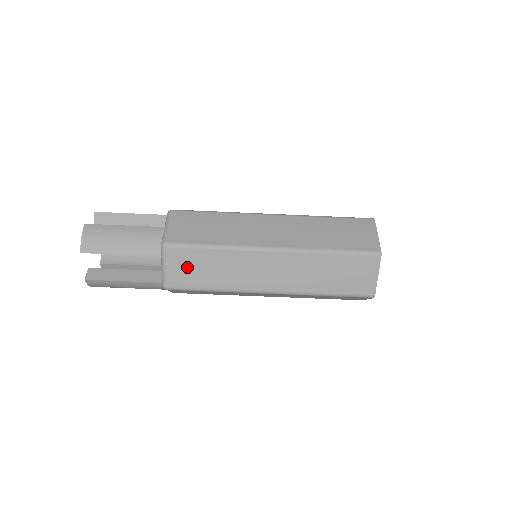
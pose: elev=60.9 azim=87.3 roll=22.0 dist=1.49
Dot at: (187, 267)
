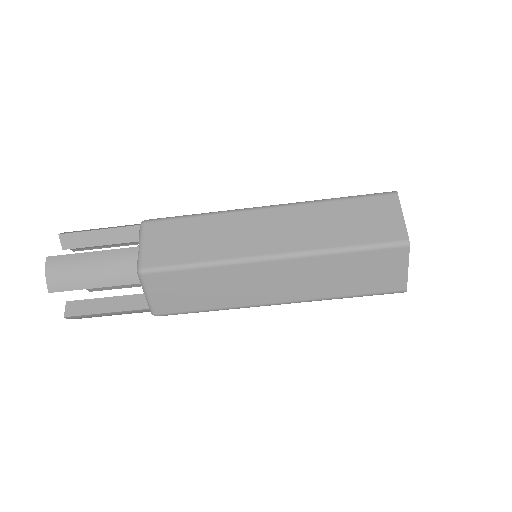
Dot at: (173, 291)
